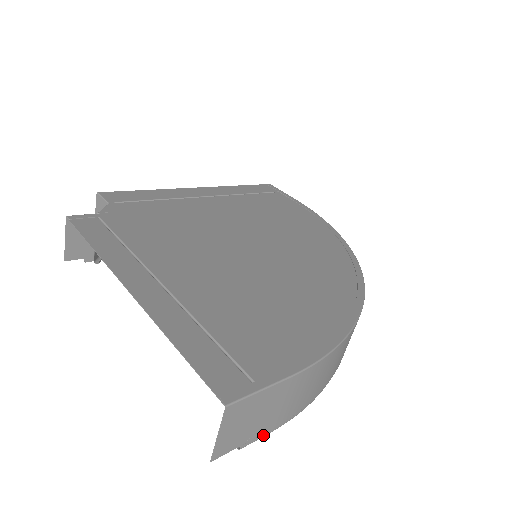
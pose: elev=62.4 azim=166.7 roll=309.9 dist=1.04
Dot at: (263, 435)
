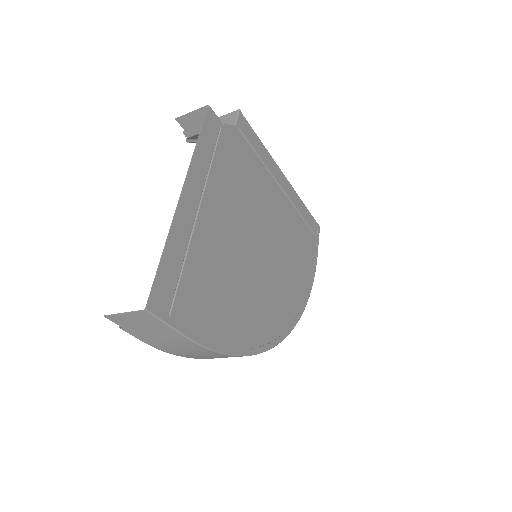
Dot at: (137, 337)
